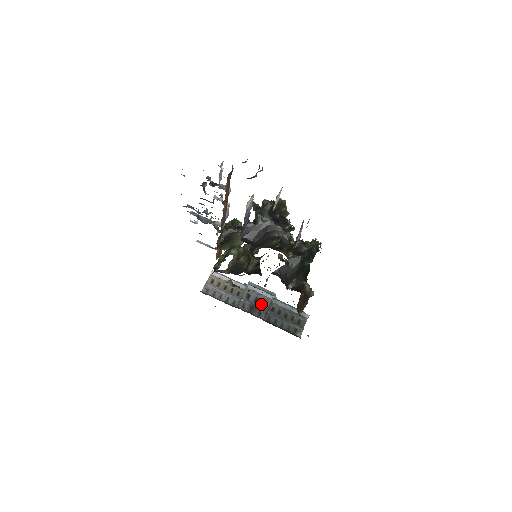
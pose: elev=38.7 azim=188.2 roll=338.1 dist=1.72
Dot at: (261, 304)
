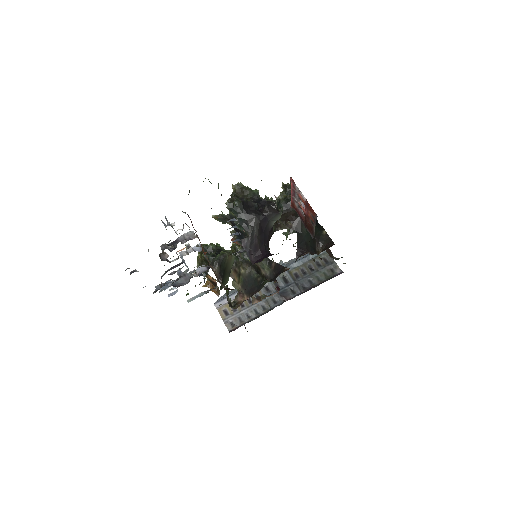
Dot at: (284, 283)
